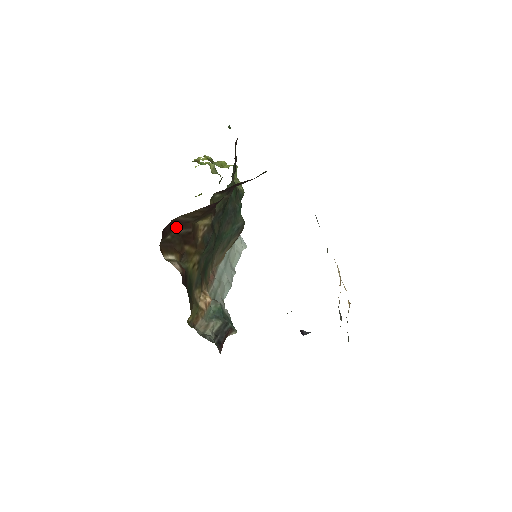
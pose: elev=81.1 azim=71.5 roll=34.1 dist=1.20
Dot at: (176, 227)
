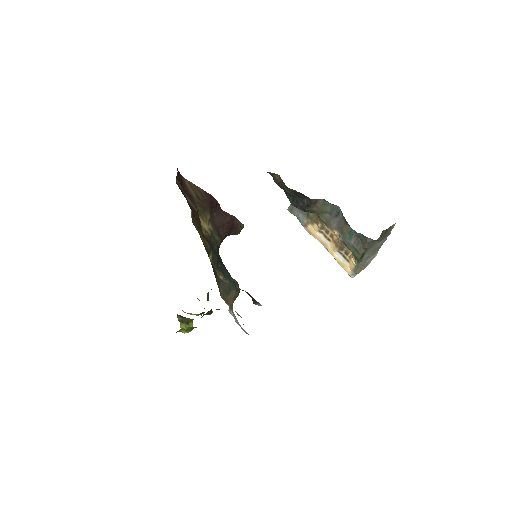
Dot at: (185, 192)
